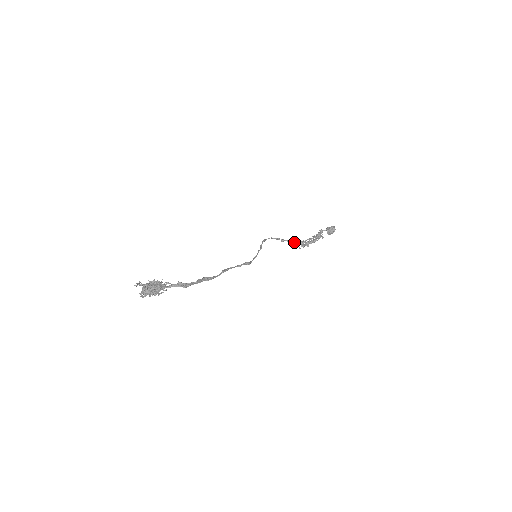
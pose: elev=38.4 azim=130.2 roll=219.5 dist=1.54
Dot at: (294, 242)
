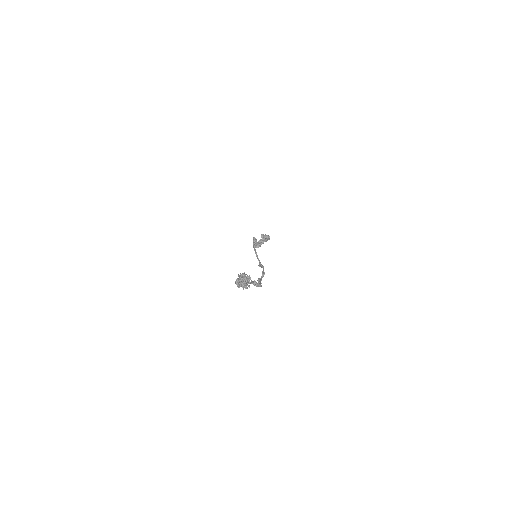
Dot at: (257, 243)
